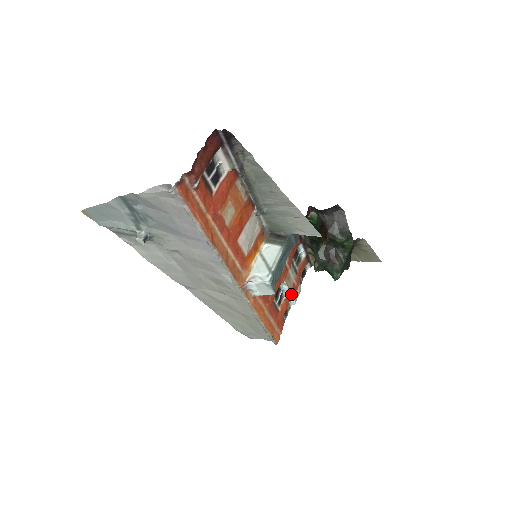
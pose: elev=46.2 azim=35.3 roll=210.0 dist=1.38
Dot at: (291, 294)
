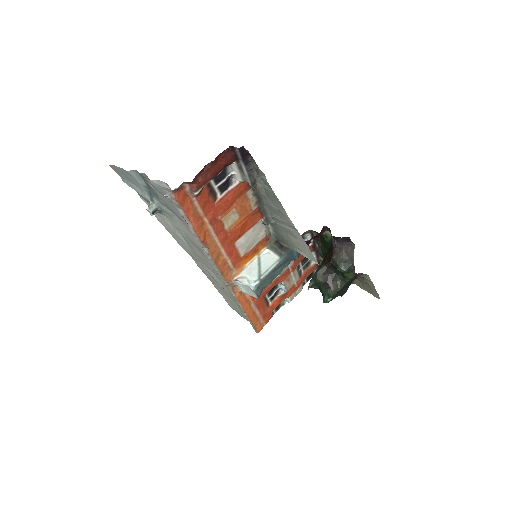
Dot at: (288, 293)
